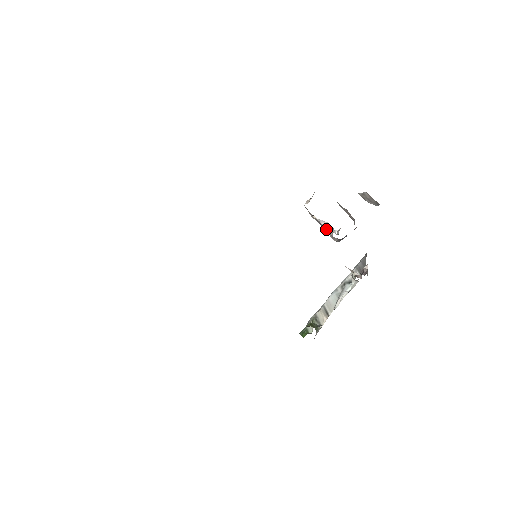
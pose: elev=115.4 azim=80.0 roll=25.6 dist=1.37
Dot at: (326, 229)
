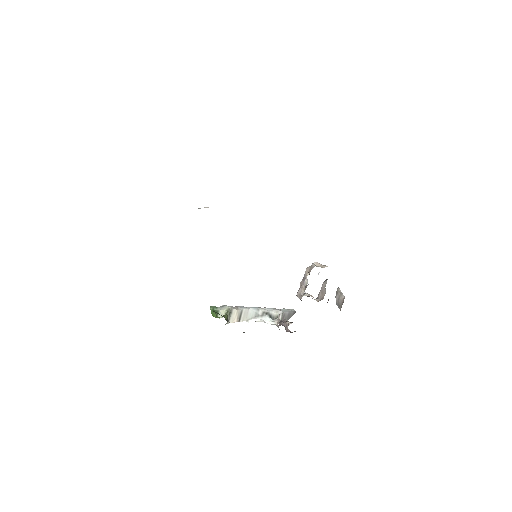
Dot at: (303, 286)
